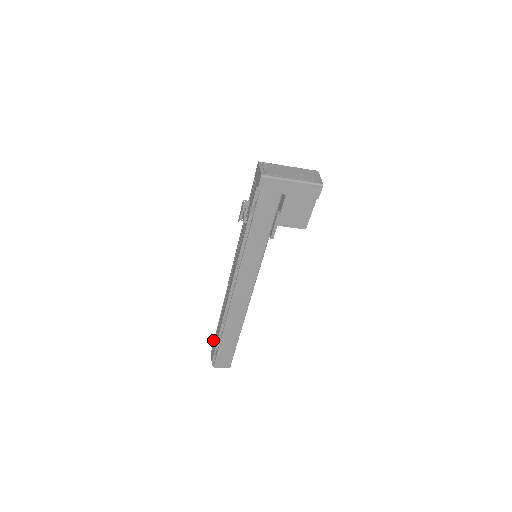
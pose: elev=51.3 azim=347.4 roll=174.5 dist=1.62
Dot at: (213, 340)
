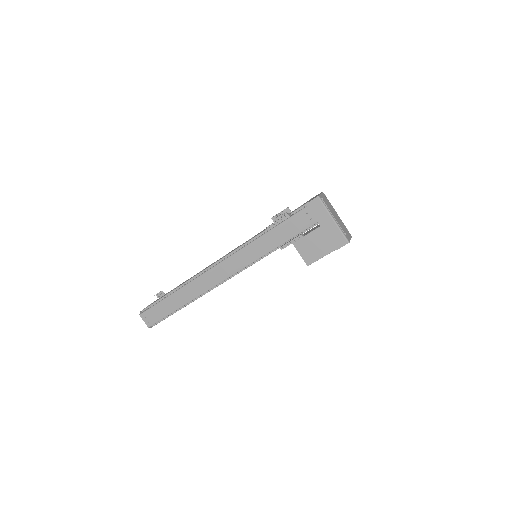
Dot at: (161, 295)
